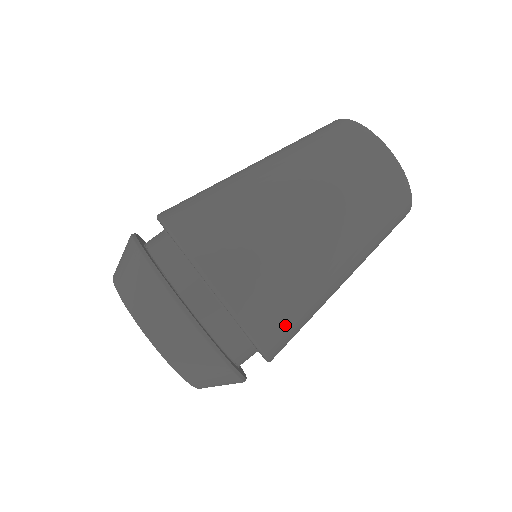
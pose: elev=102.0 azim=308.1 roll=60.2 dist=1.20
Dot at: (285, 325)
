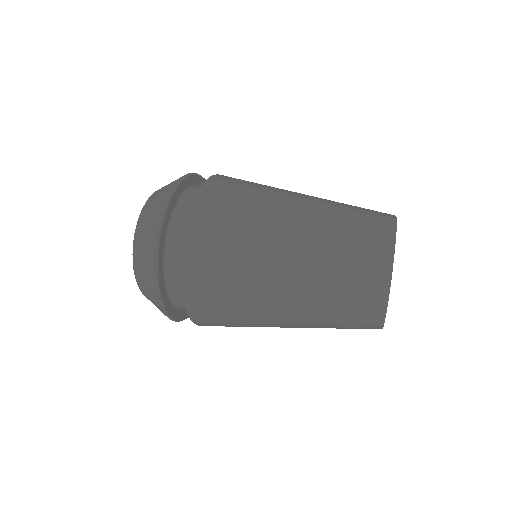
Dot at: (231, 187)
